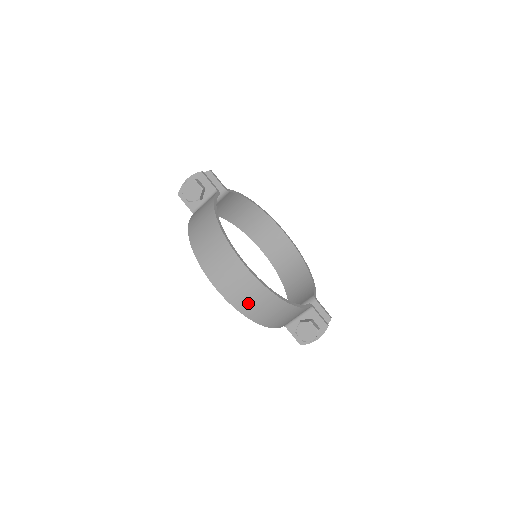
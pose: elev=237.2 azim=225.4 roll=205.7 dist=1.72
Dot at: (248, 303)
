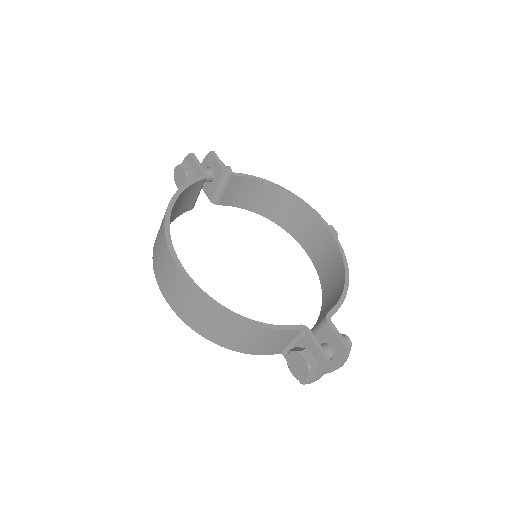
Dot at: (193, 316)
